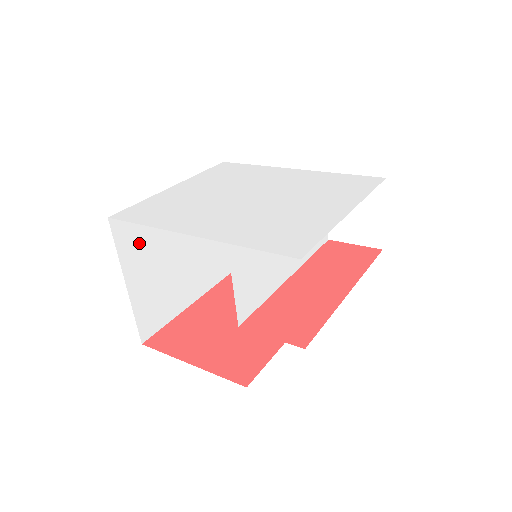
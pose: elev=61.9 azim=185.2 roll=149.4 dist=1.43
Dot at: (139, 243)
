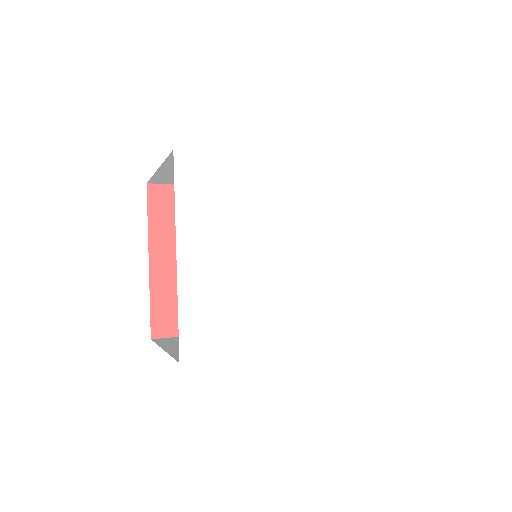
Dot at: occluded
